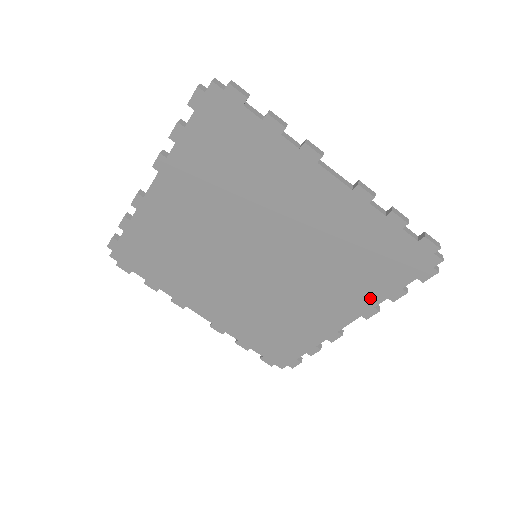
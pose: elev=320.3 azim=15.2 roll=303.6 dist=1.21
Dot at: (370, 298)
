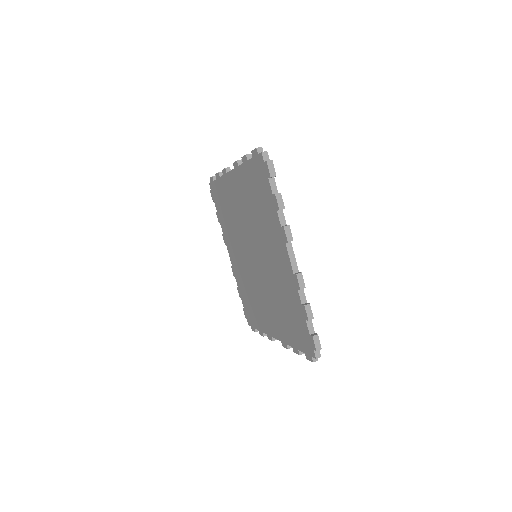
Dot at: (286, 337)
